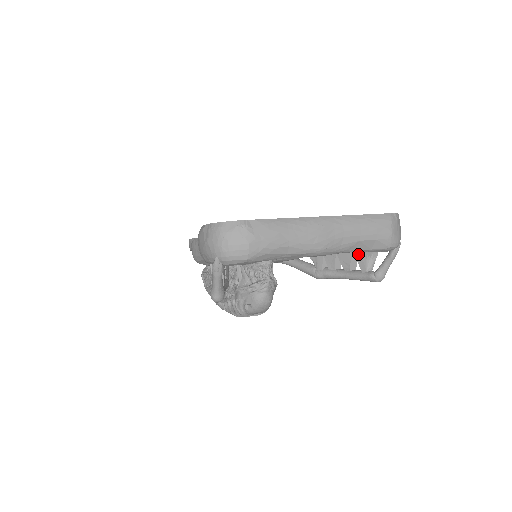
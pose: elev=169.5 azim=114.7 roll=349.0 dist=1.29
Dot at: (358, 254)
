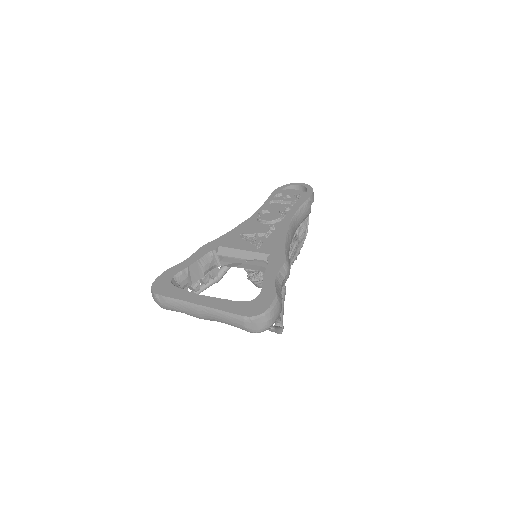
Dot at: occluded
